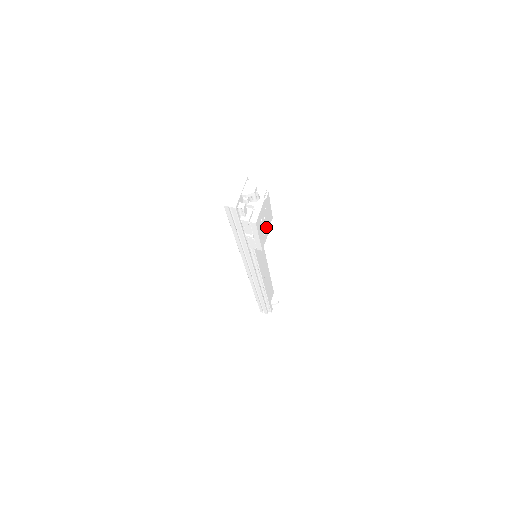
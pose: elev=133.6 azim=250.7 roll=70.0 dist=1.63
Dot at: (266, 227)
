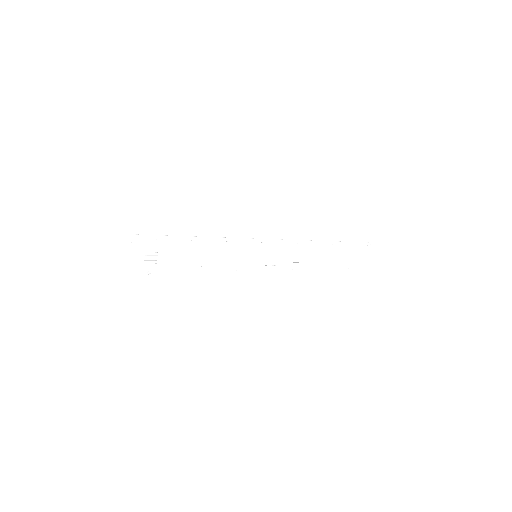
Dot at: (198, 270)
